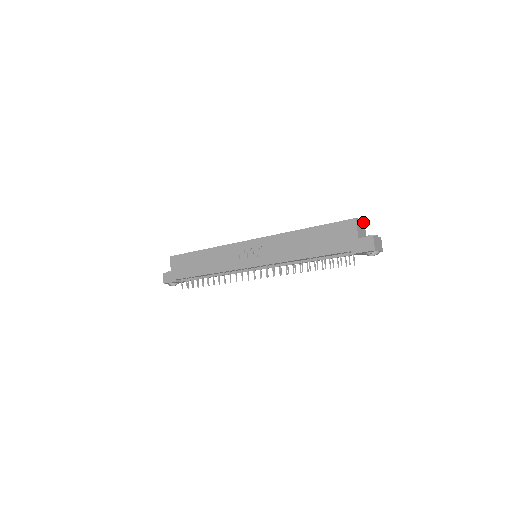
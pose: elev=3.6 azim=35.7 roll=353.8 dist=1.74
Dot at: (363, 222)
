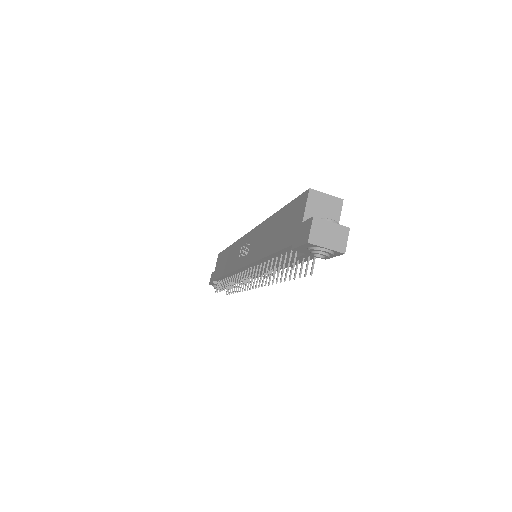
Dot at: (337, 201)
